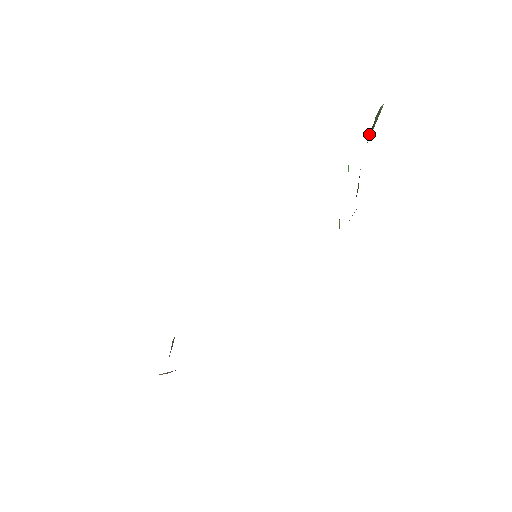
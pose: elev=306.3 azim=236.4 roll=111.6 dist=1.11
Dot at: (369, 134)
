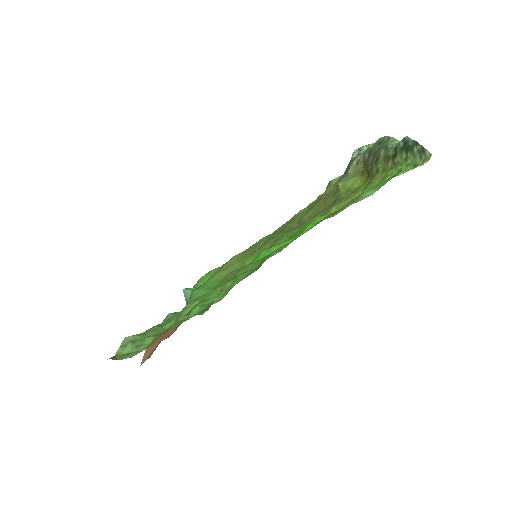
Dot at: (400, 149)
